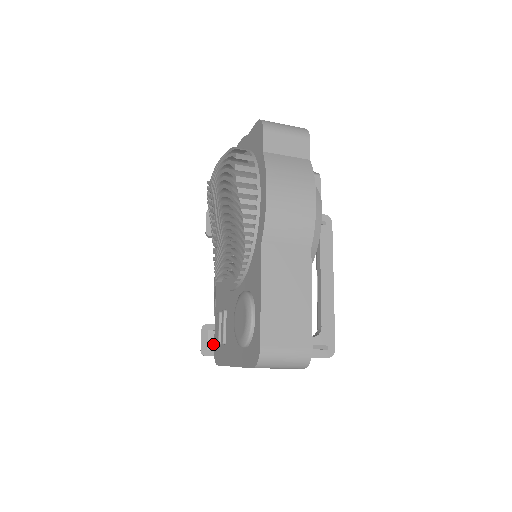
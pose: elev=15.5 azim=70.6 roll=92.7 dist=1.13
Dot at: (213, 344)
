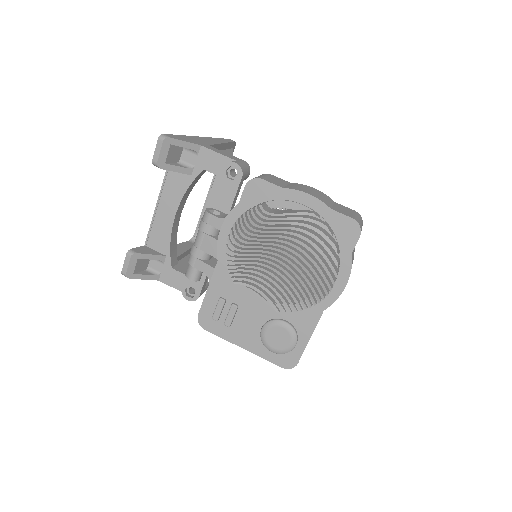
Dot at: (138, 268)
